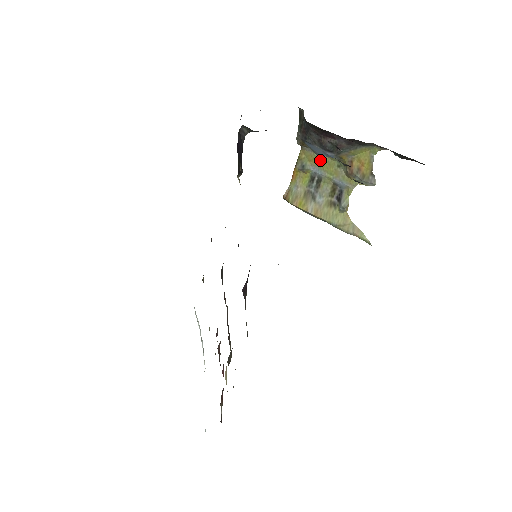
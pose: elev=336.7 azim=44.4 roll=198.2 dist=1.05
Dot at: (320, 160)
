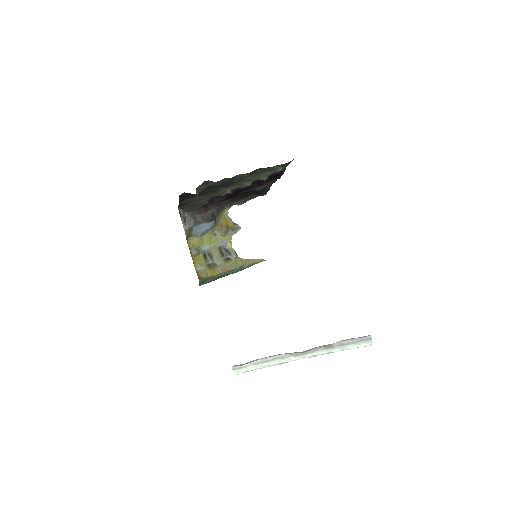
Dot at: (202, 240)
